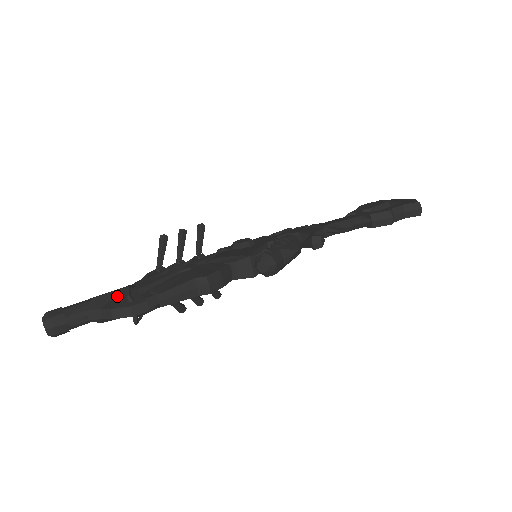
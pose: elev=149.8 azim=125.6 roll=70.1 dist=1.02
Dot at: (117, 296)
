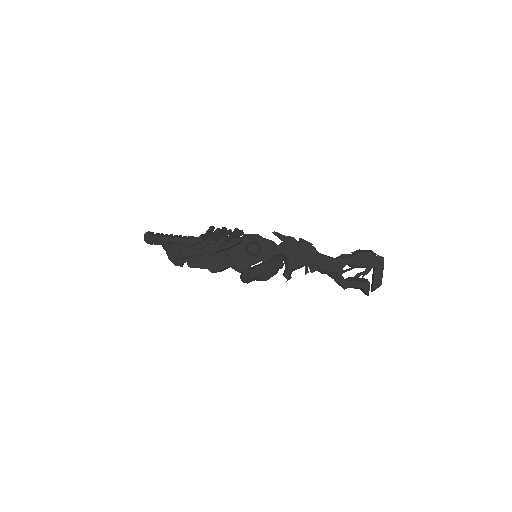
Dot at: (174, 251)
